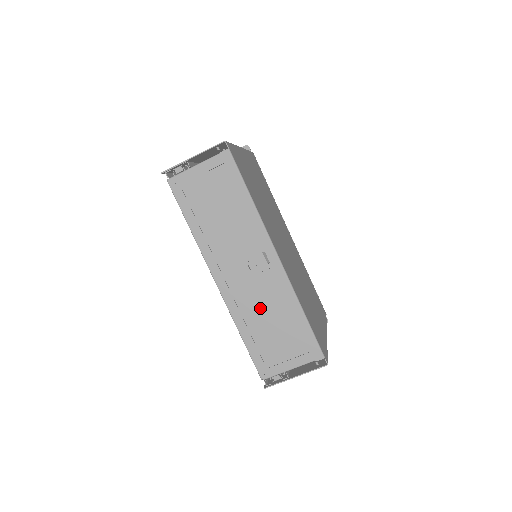
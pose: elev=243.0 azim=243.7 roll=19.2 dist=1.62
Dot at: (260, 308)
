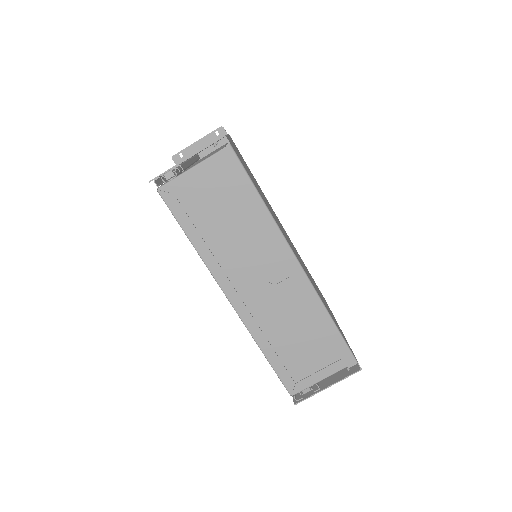
Dot at: (283, 321)
